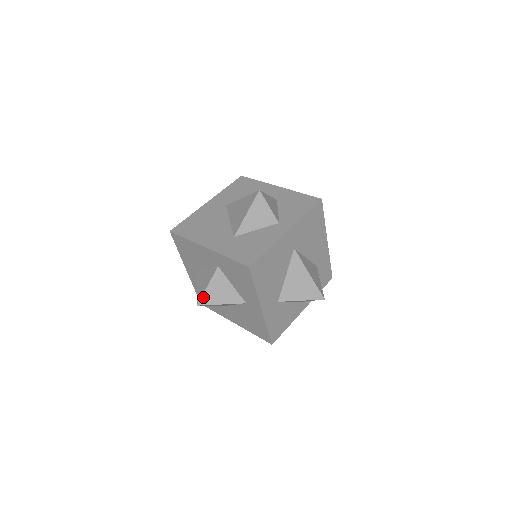
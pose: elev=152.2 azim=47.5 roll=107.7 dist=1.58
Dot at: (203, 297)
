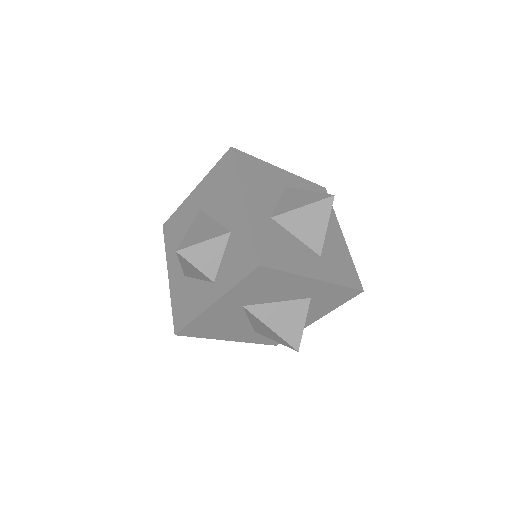
Dot at: occluded
